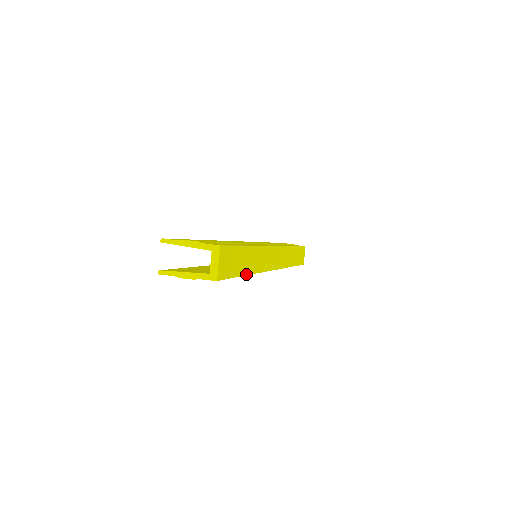
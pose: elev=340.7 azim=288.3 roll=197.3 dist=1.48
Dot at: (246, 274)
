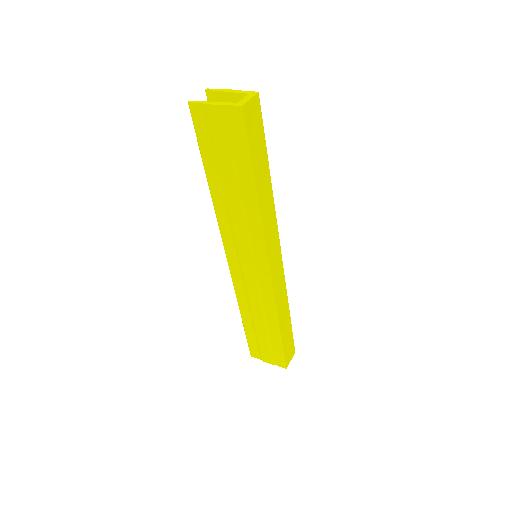
Dot at: (256, 184)
